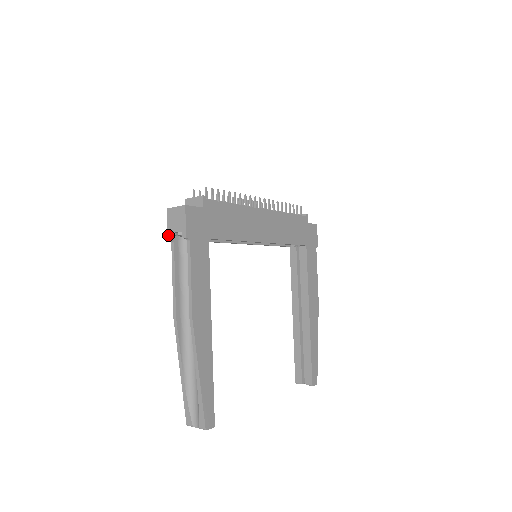
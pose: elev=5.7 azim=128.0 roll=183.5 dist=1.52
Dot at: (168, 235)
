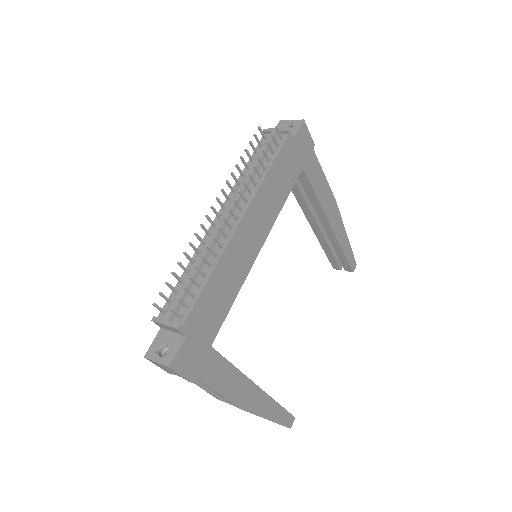
Dot at: occluded
